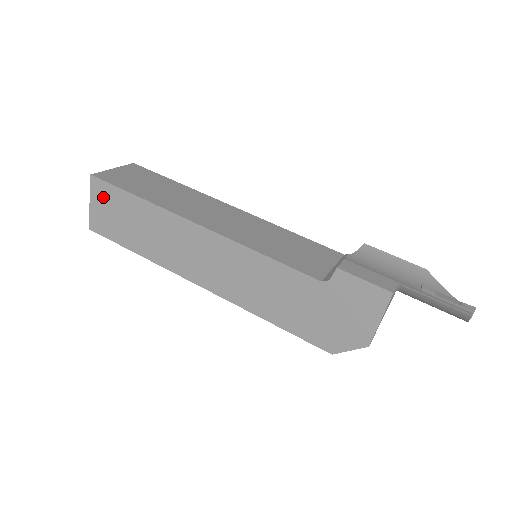
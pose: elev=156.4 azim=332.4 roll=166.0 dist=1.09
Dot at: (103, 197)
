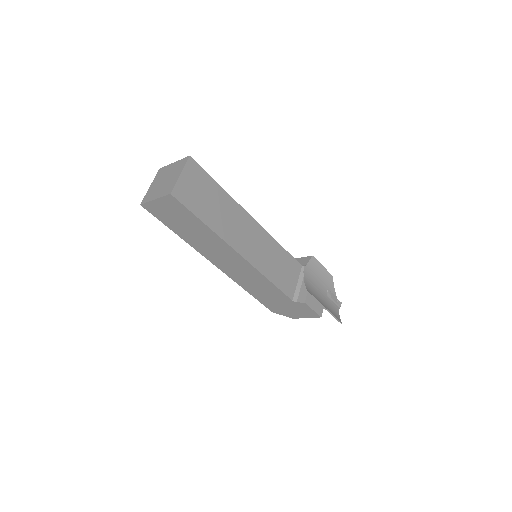
Dot at: (172, 206)
